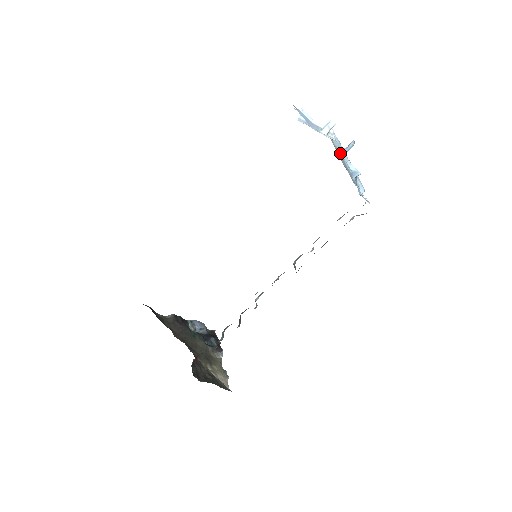
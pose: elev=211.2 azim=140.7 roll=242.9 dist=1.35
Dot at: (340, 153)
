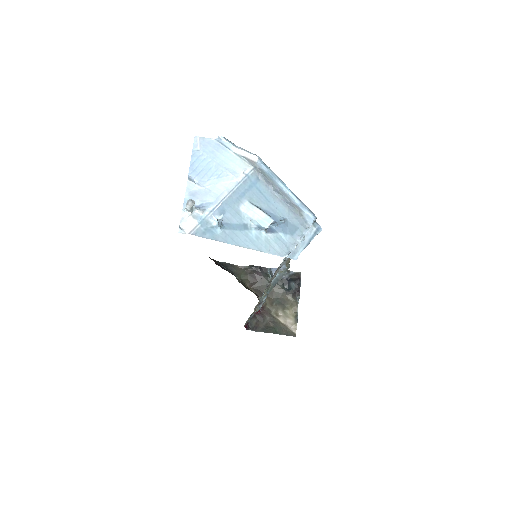
Dot at: (272, 182)
